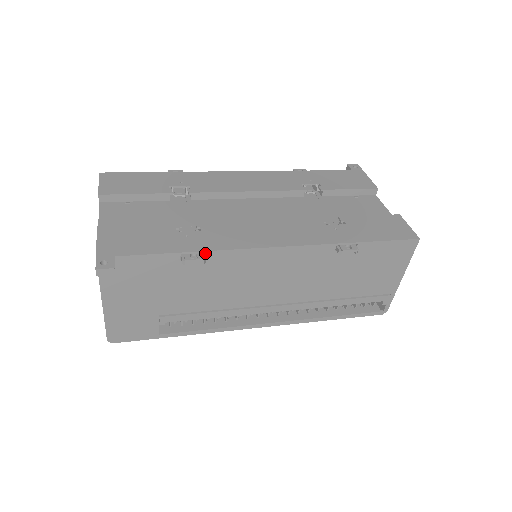
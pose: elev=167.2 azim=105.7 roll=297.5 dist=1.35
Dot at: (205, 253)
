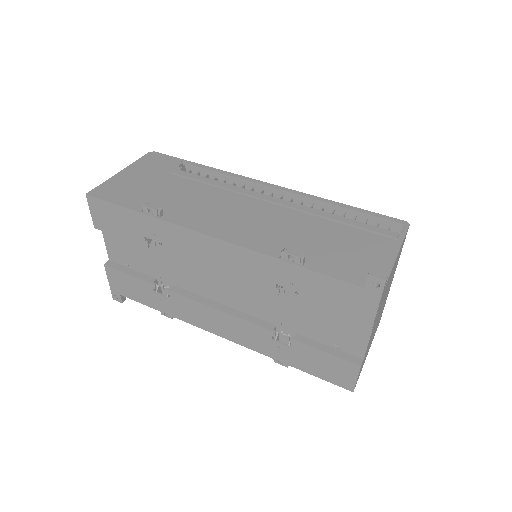
Dot at: (174, 313)
